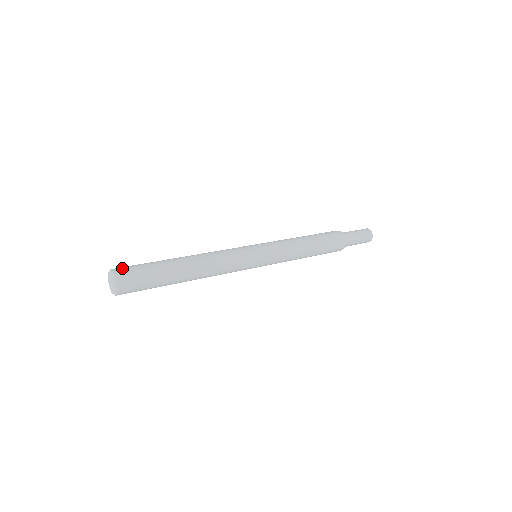
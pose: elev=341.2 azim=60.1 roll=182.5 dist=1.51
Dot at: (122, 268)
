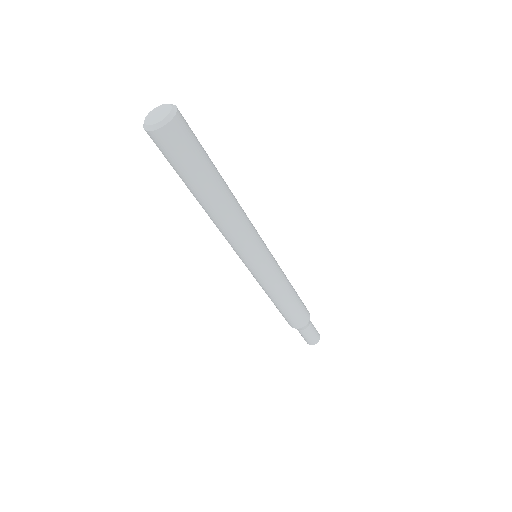
Dot at: occluded
